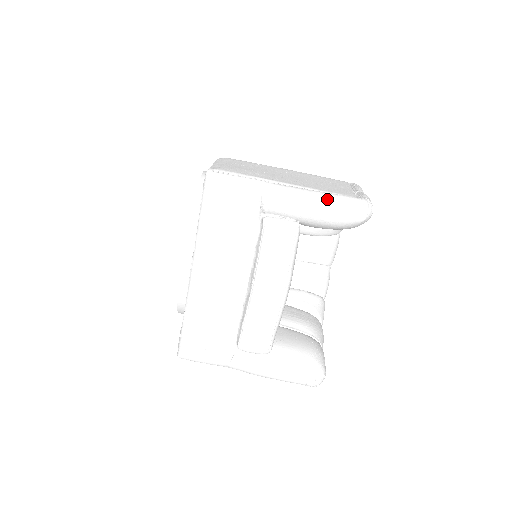
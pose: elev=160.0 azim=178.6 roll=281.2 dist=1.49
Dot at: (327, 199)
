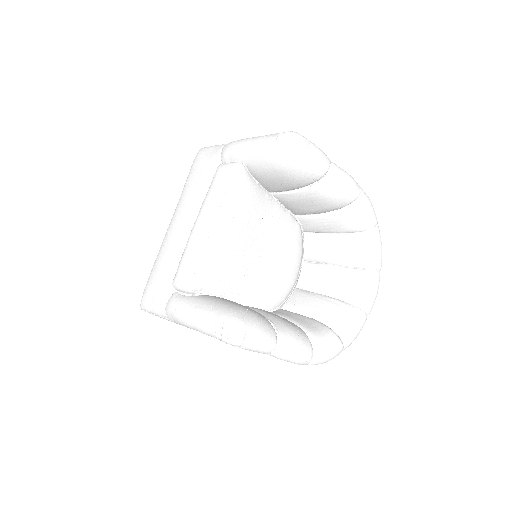
Dot at: (262, 136)
